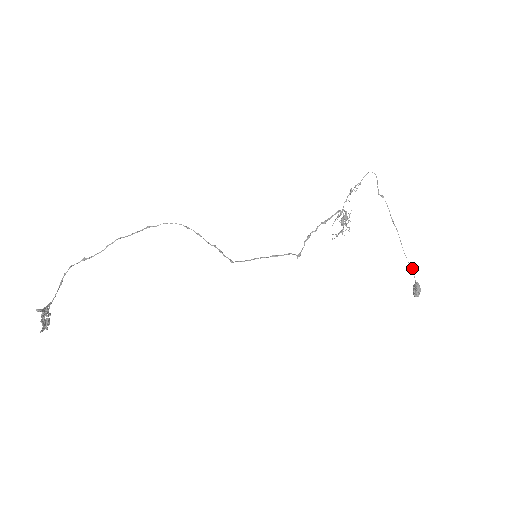
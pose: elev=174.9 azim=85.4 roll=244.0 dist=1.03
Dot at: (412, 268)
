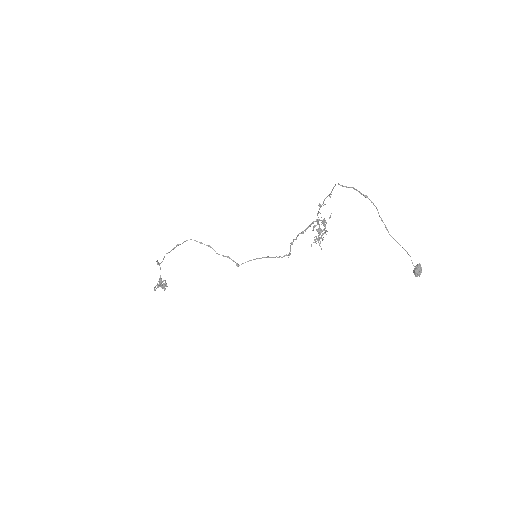
Dot at: (410, 256)
